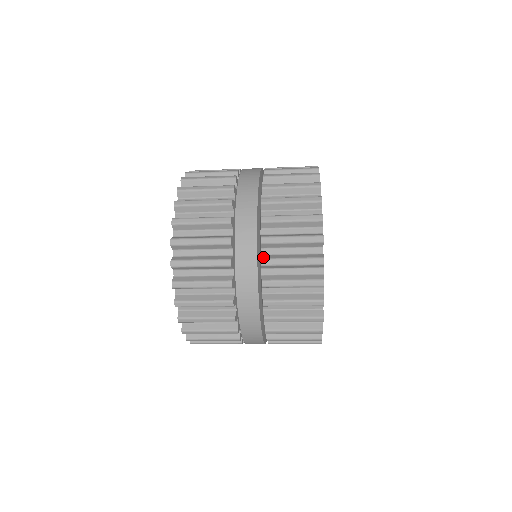
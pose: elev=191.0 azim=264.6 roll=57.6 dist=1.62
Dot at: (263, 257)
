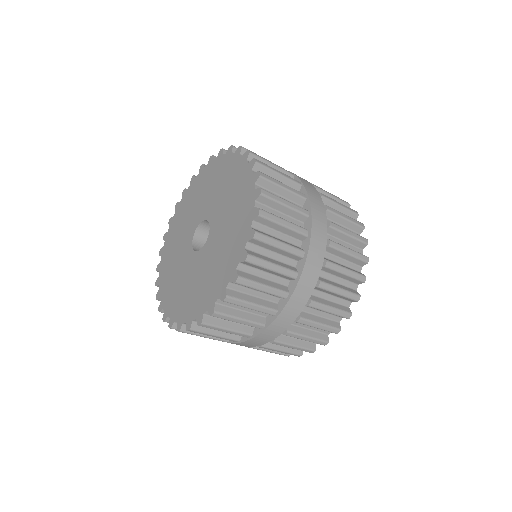
Dot at: (325, 206)
